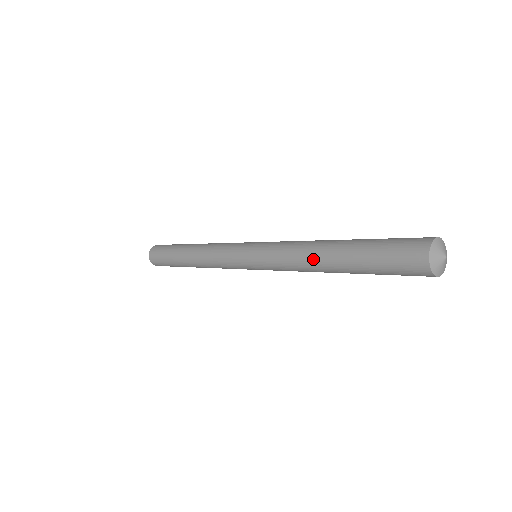
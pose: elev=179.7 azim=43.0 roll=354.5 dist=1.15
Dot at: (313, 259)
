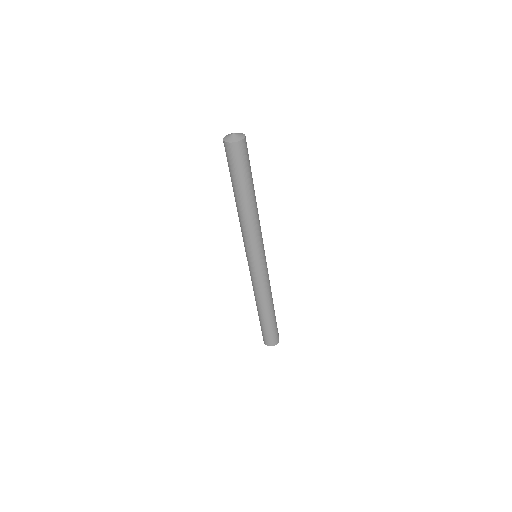
Dot at: (240, 213)
